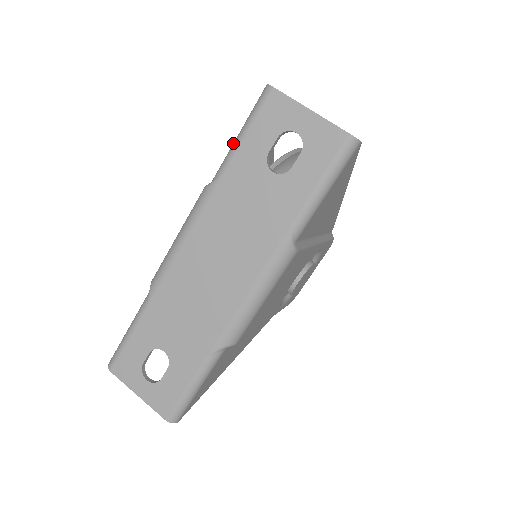
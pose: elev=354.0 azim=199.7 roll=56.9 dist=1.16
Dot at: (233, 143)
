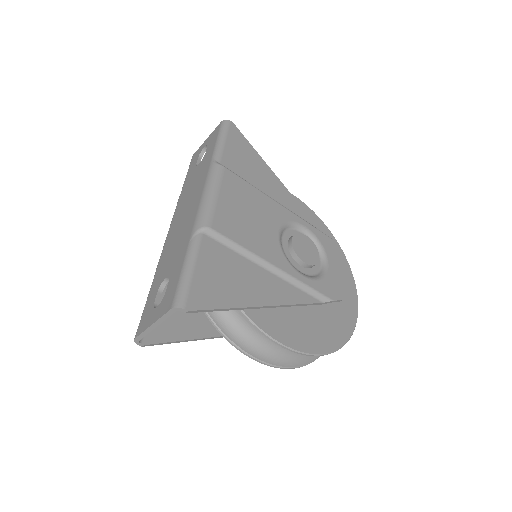
Dot at: occluded
